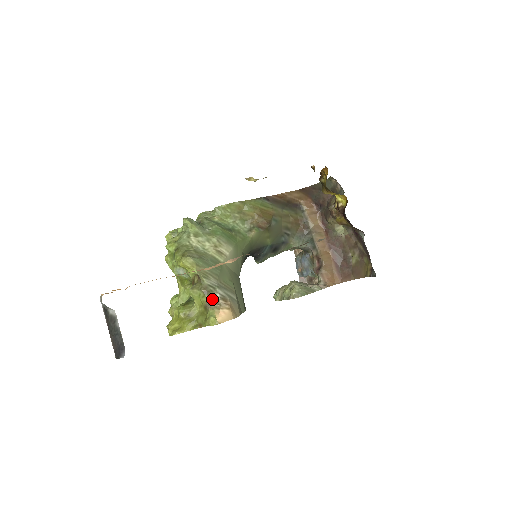
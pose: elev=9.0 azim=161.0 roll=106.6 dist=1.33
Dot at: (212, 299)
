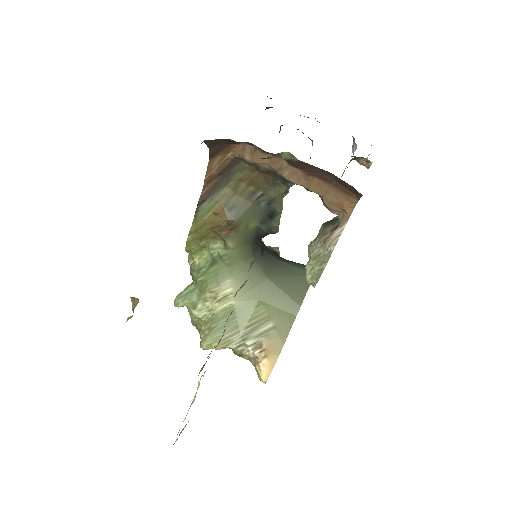
Dot at: (249, 357)
